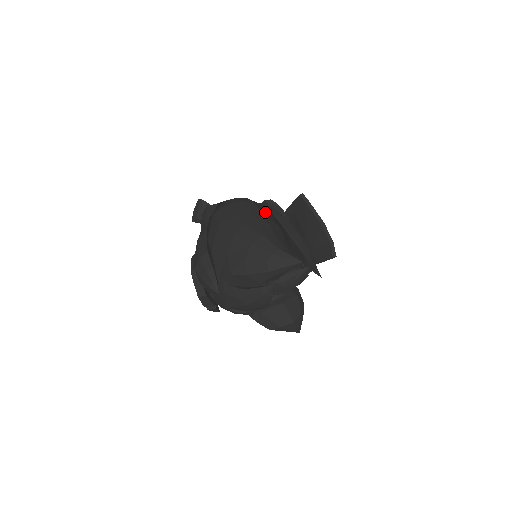
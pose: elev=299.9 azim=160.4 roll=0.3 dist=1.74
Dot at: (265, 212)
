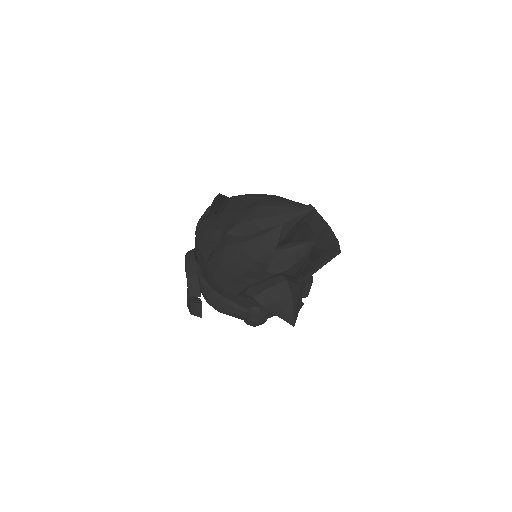
Dot at: occluded
